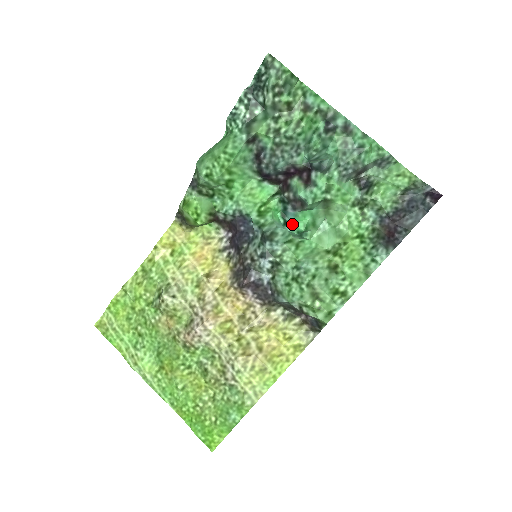
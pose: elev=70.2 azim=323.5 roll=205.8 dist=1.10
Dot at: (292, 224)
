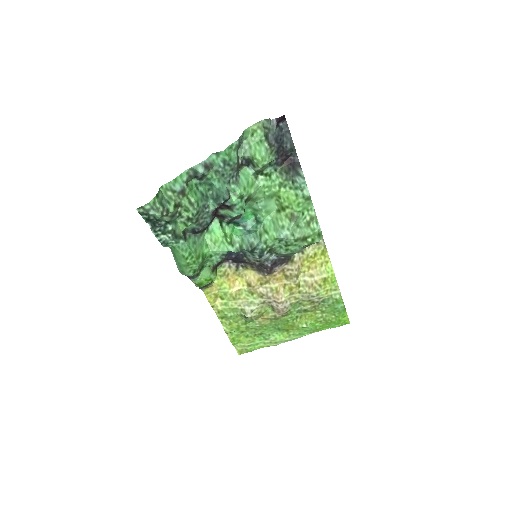
Dot at: (247, 222)
